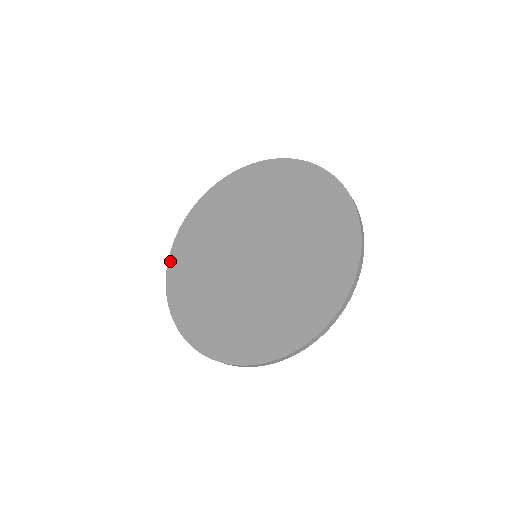
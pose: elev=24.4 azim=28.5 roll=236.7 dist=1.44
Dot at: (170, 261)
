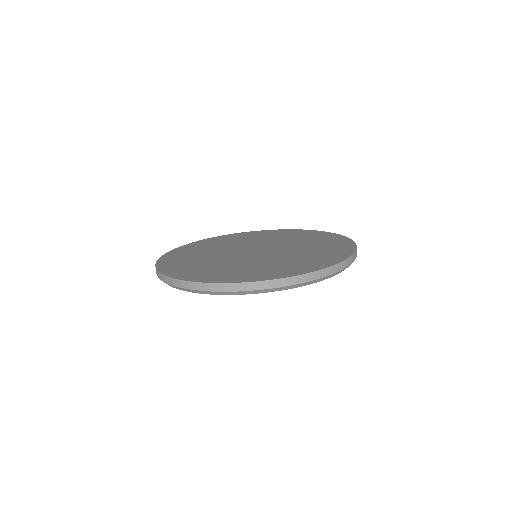
Dot at: (160, 269)
